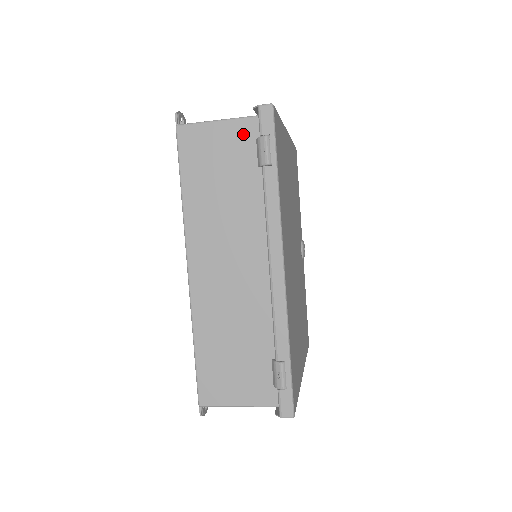
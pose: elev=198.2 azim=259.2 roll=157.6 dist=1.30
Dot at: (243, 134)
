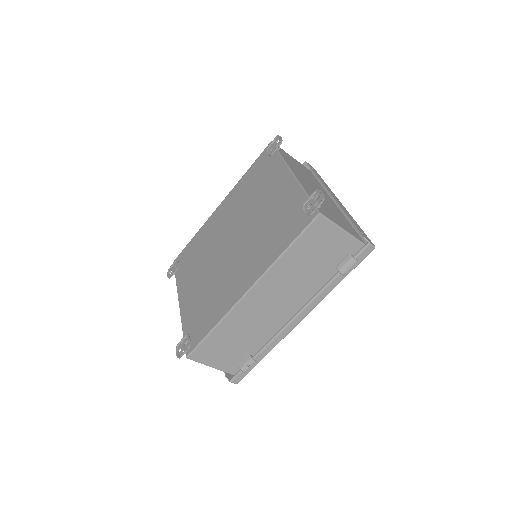
Dot at: (346, 246)
